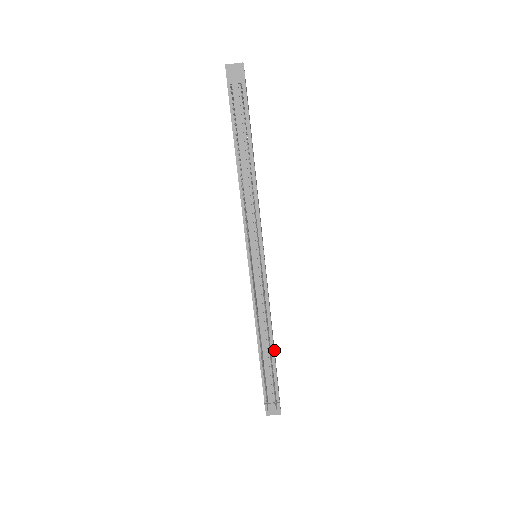
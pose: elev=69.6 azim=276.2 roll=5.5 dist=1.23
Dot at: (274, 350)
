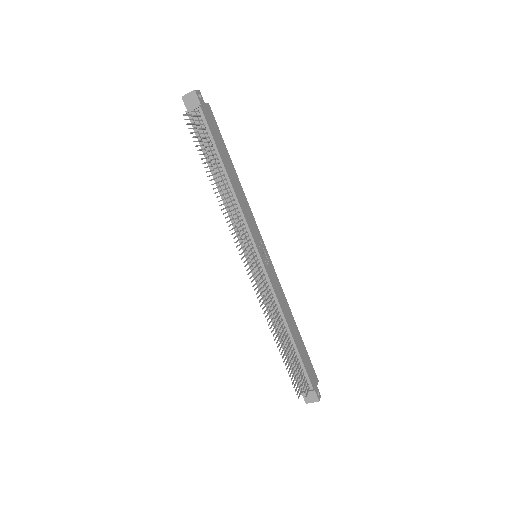
Dot at: (299, 340)
